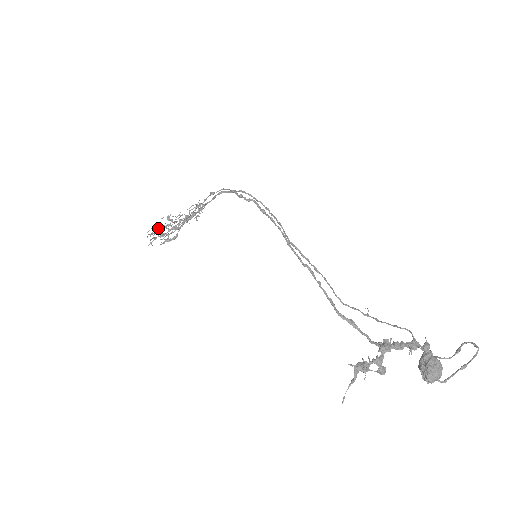
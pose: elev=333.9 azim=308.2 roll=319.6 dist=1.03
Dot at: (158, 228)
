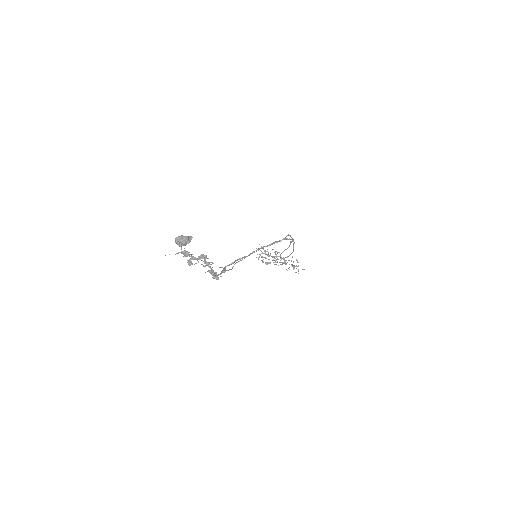
Dot at: occluded
